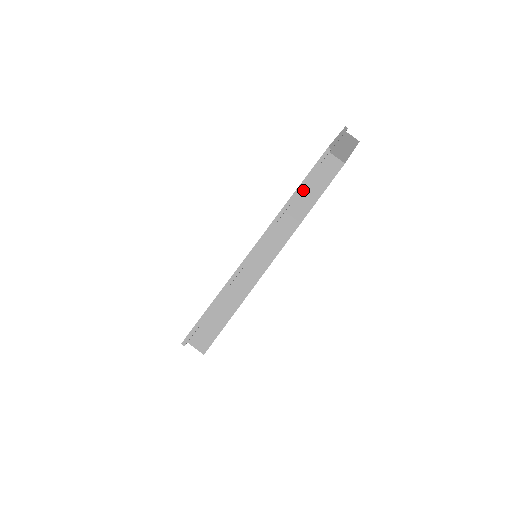
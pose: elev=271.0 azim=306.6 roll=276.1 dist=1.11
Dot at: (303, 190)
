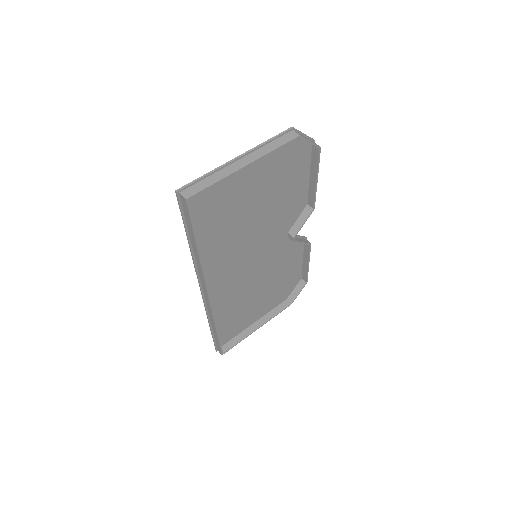
Dot at: (272, 142)
